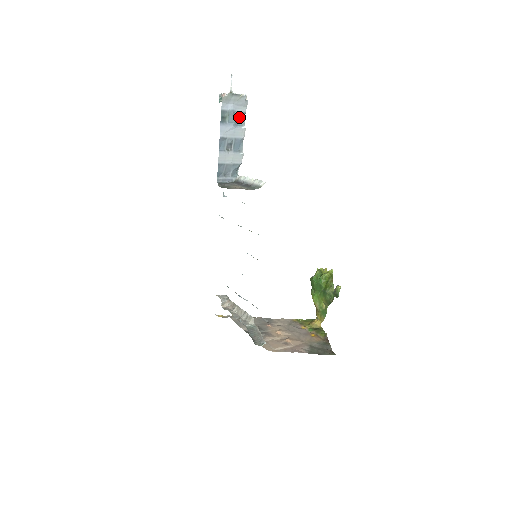
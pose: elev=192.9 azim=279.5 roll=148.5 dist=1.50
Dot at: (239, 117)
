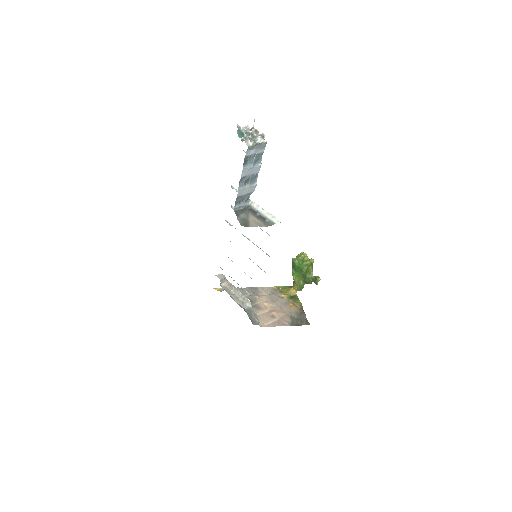
Dot at: (258, 157)
